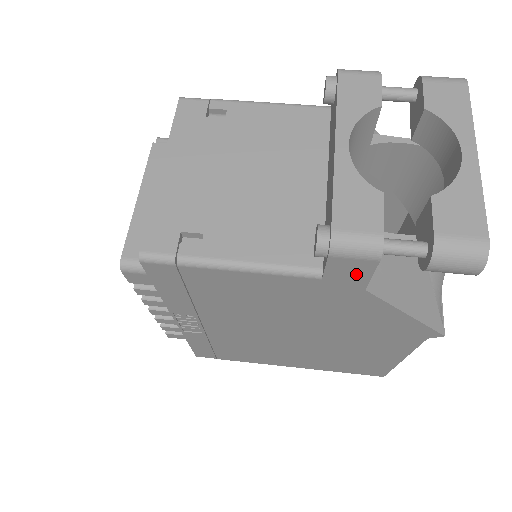
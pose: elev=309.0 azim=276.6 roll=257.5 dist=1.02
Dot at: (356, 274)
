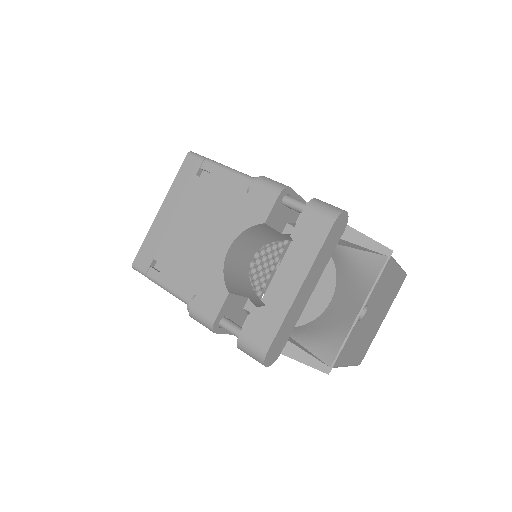
Dot at: occluded
